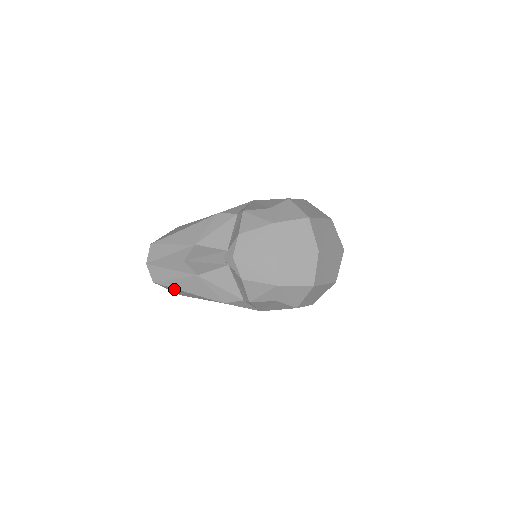
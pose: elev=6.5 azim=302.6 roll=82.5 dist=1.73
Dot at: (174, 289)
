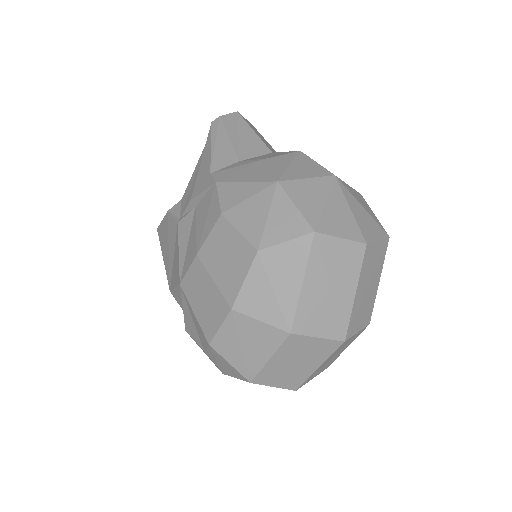
Dot at: occluded
